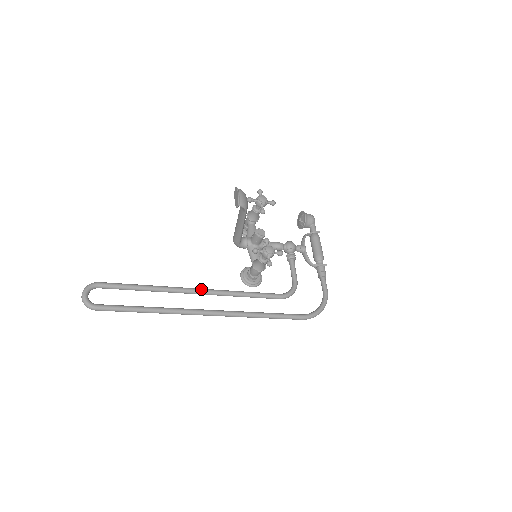
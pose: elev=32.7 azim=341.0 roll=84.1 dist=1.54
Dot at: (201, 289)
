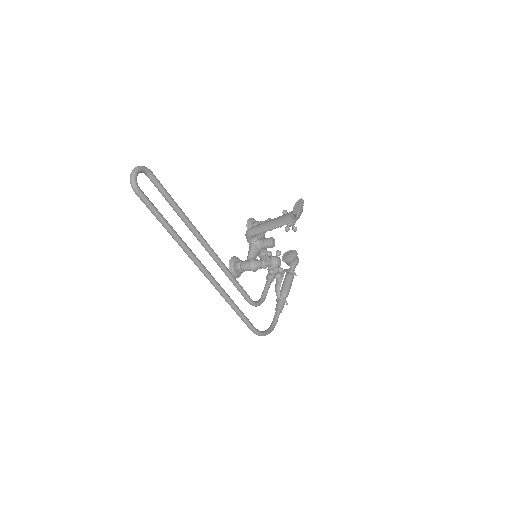
Dot at: occluded
